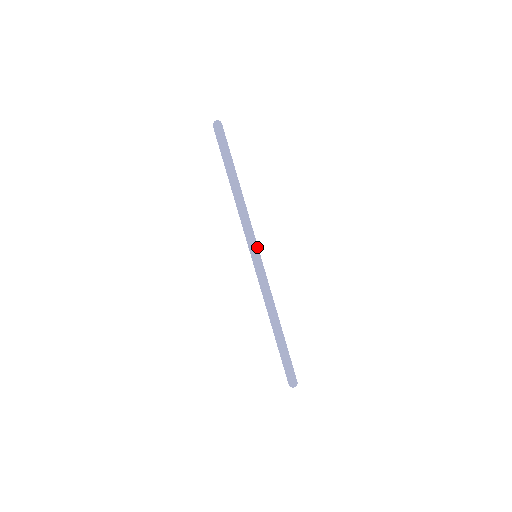
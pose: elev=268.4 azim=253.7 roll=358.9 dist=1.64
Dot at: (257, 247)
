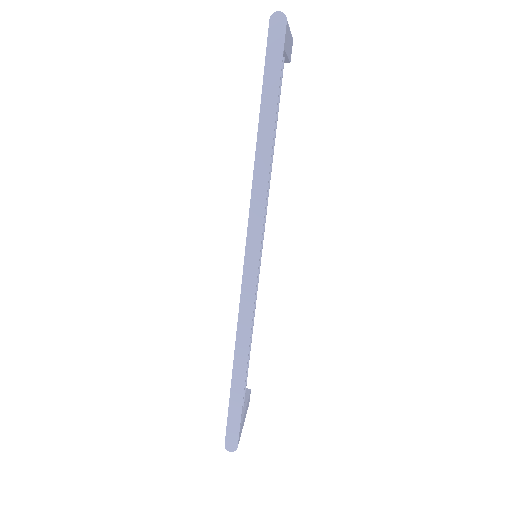
Dot at: (259, 252)
